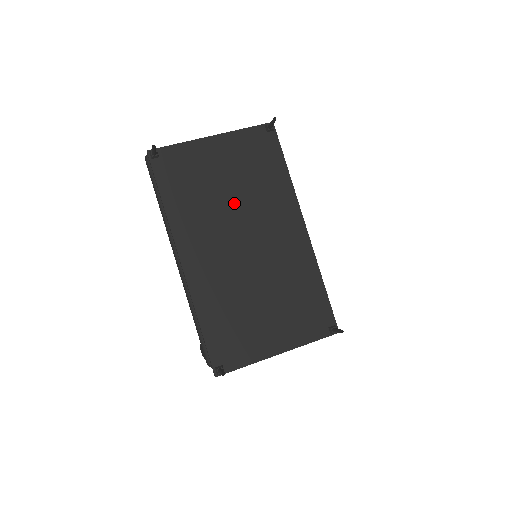
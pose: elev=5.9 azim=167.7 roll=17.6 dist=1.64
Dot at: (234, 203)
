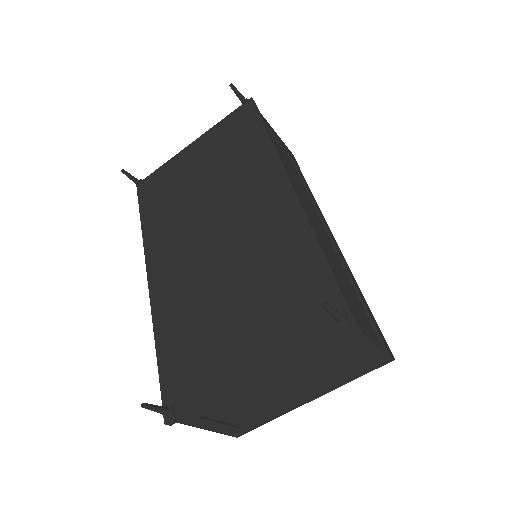
Dot at: (206, 195)
